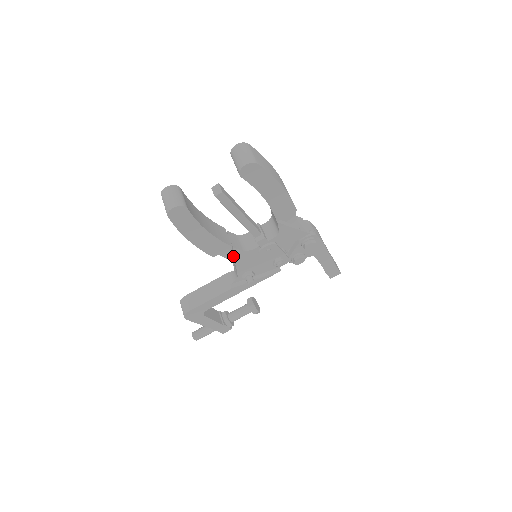
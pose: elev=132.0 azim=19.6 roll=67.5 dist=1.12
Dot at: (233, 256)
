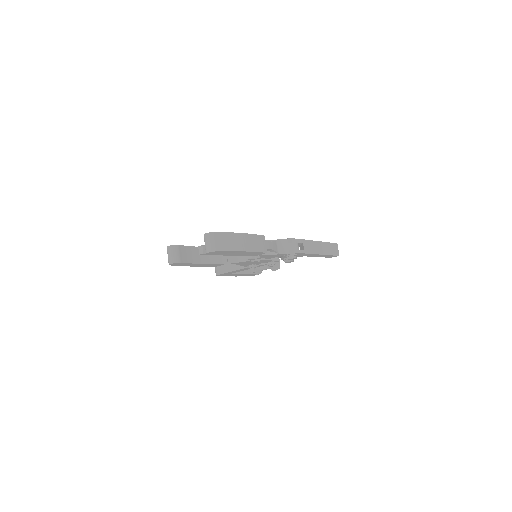
Dot at: occluded
